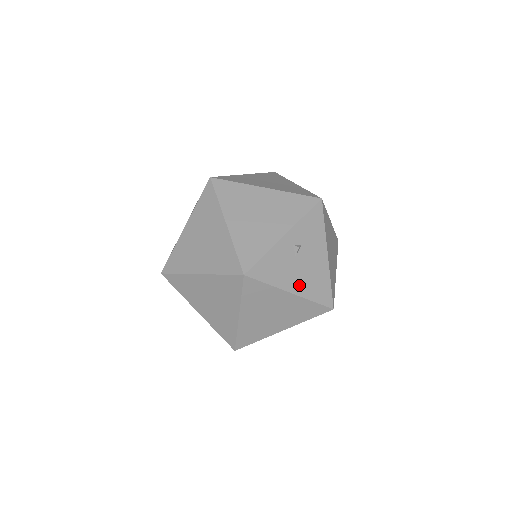
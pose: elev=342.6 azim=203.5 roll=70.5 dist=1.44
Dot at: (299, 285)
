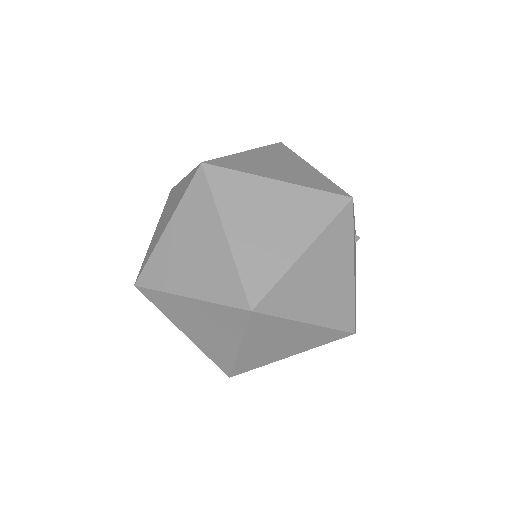
Dot at: occluded
